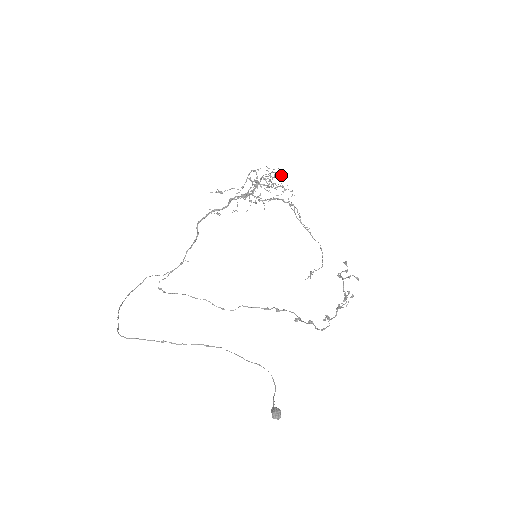
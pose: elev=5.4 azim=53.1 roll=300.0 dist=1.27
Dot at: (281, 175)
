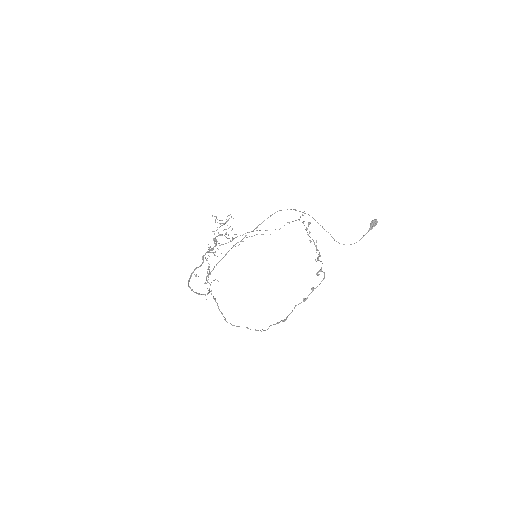
Dot at: occluded
